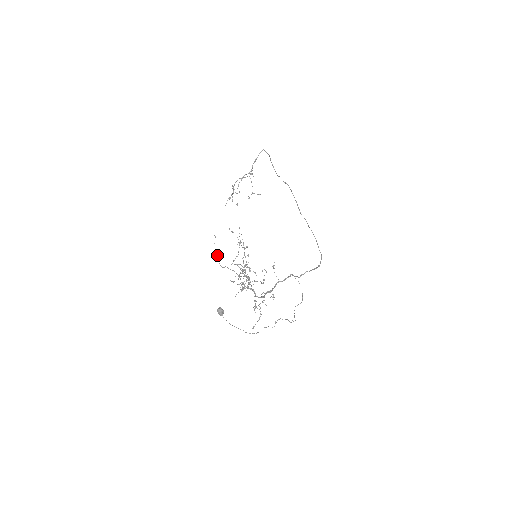
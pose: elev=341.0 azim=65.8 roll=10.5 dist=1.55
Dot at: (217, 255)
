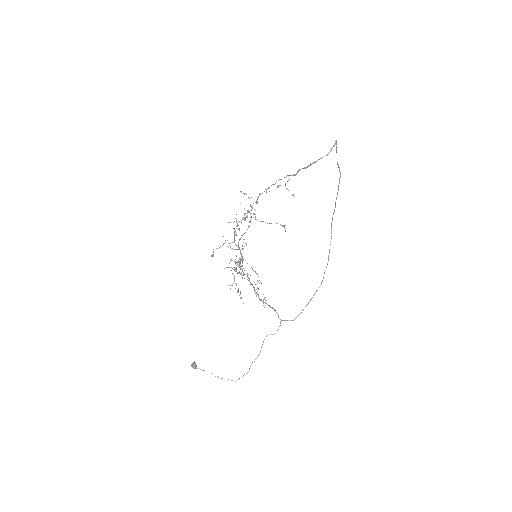
Dot at: occluded
